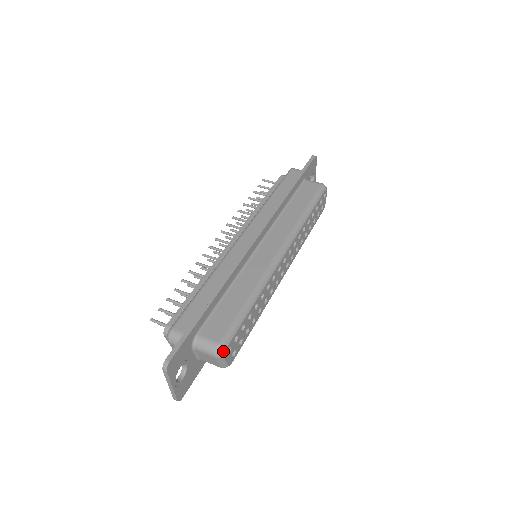
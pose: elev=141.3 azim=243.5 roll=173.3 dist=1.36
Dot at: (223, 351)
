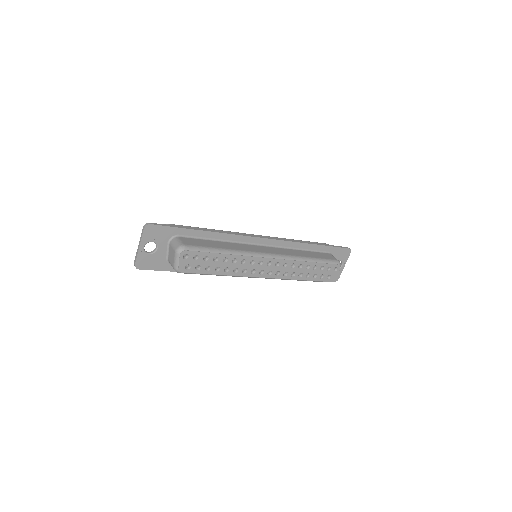
Dot at: (182, 250)
